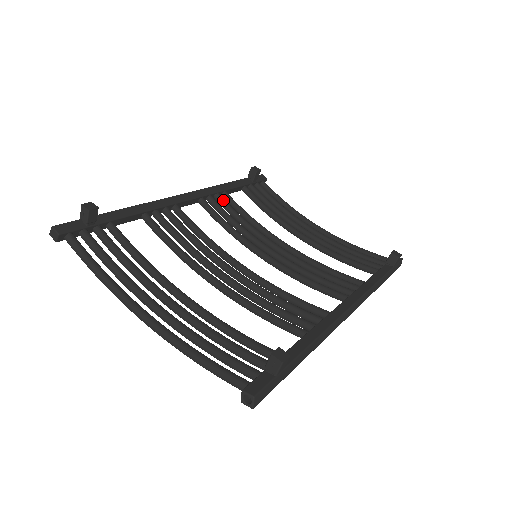
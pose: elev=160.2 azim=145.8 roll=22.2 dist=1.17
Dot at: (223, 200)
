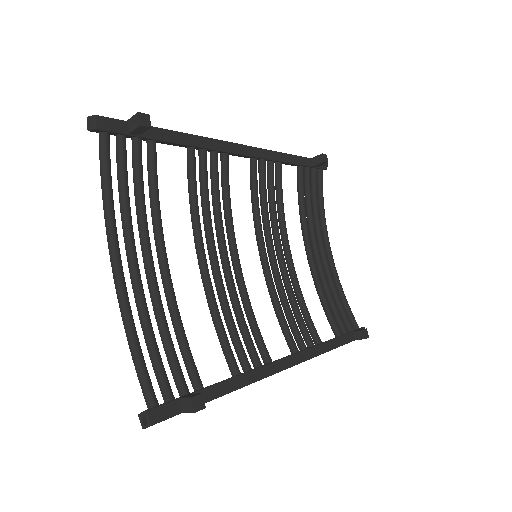
Dot at: (272, 171)
